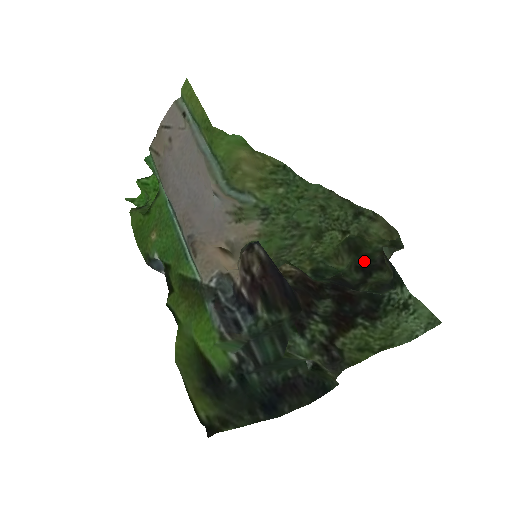
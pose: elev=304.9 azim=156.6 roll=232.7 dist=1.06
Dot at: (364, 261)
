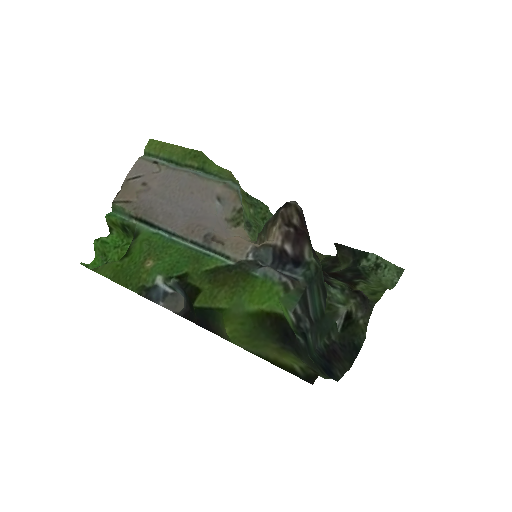
Dot at: occluded
